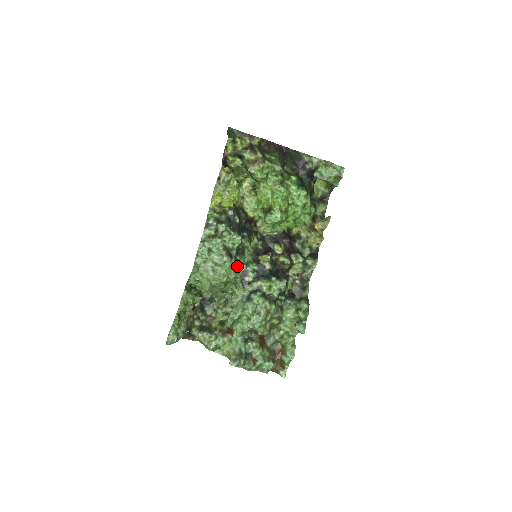
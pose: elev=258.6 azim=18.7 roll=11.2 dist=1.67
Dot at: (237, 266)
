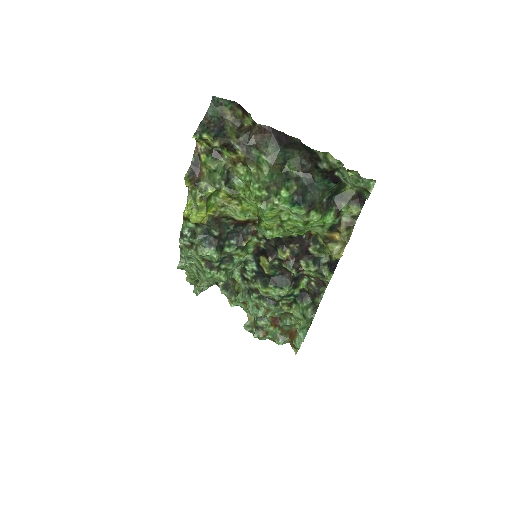
Dot at: (220, 276)
